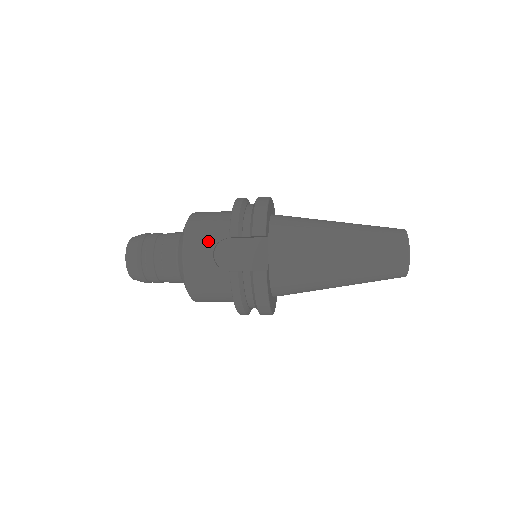
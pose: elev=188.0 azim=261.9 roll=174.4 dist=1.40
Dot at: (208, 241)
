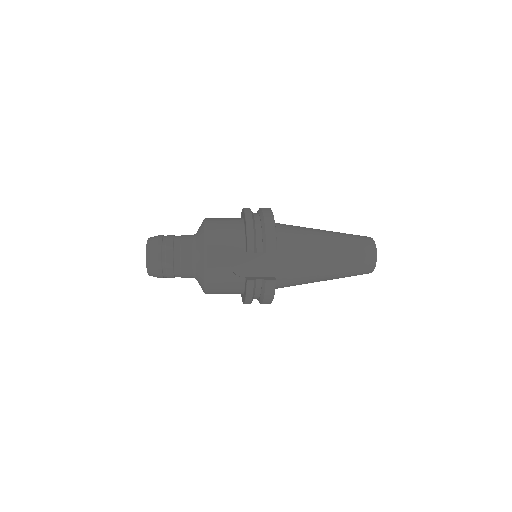
Dot at: (226, 253)
